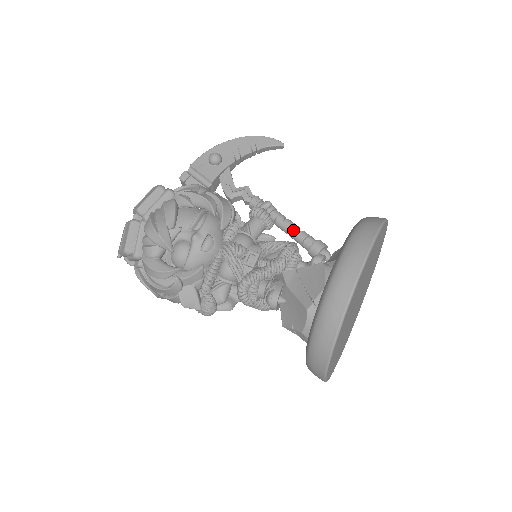
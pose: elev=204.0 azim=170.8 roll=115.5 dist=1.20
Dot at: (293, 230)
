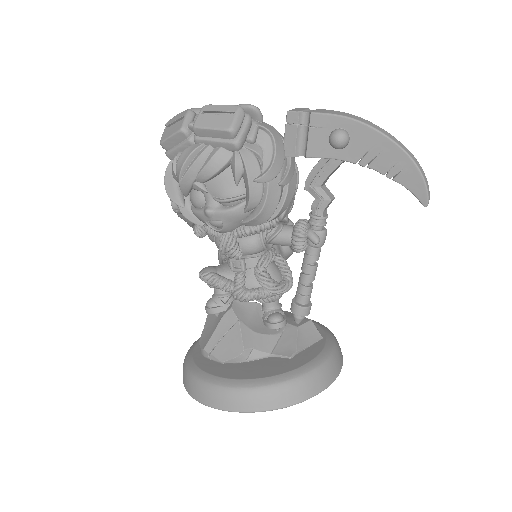
Dot at: (303, 278)
